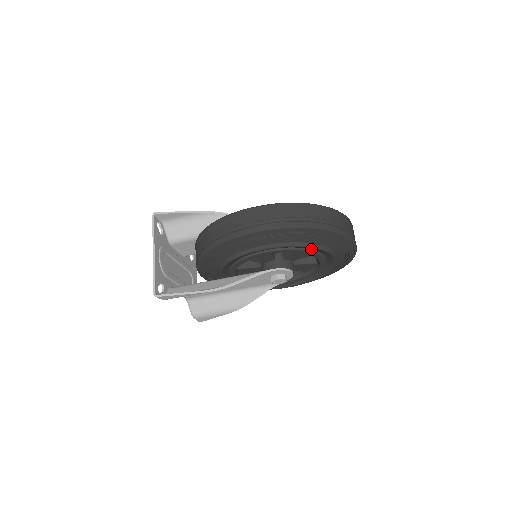
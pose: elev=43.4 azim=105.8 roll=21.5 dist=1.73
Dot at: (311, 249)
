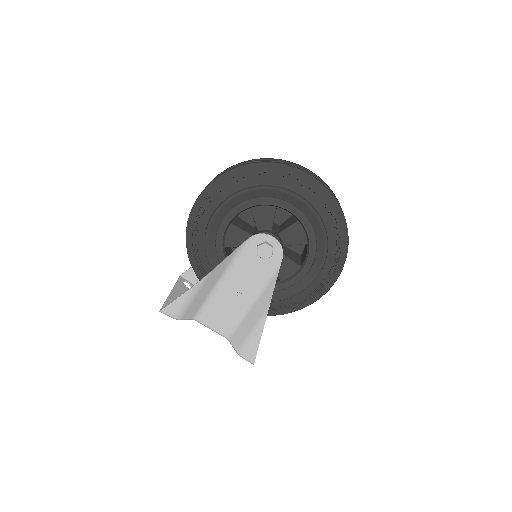
Dot at: (260, 197)
